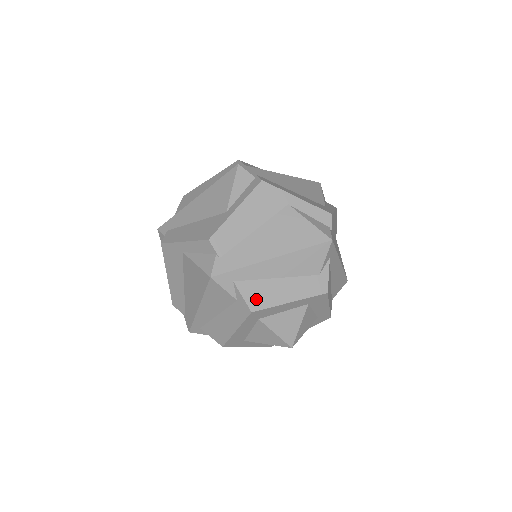
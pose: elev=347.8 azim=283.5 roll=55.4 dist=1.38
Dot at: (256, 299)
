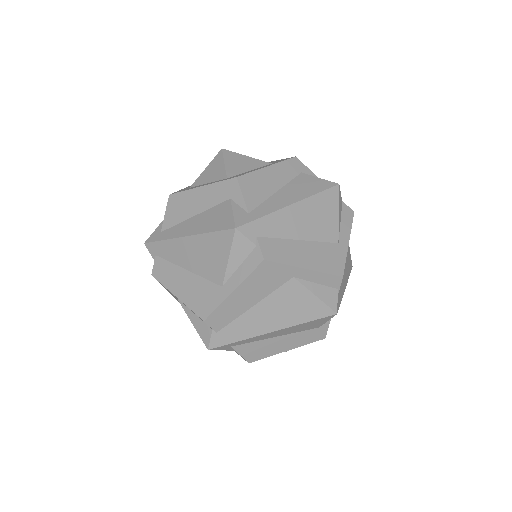
Dot at: (253, 354)
